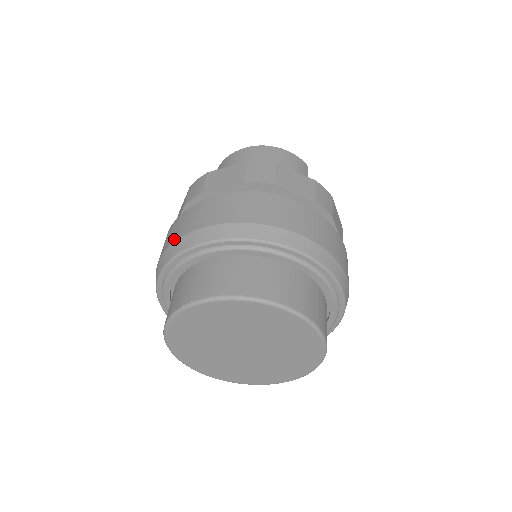
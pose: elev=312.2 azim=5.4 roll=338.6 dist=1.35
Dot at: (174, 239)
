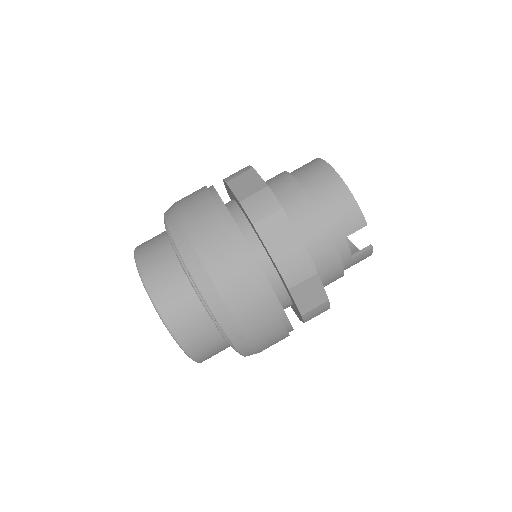
Dot at: (177, 201)
